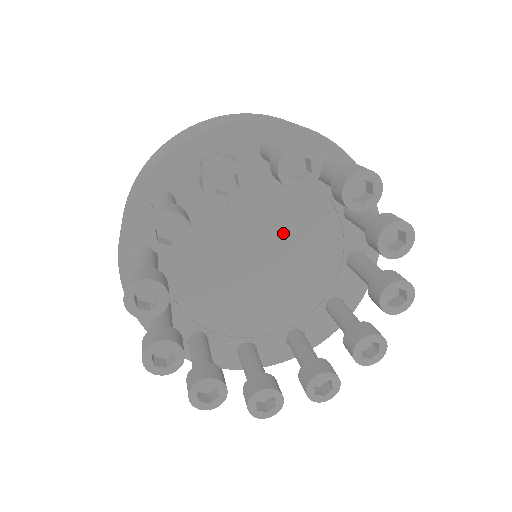
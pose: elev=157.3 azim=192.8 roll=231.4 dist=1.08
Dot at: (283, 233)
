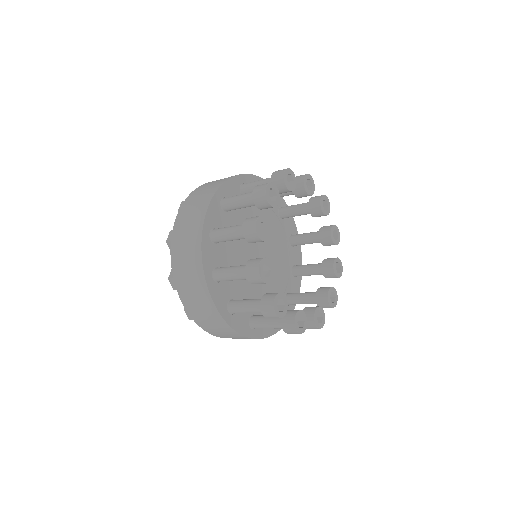
Dot at: occluded
